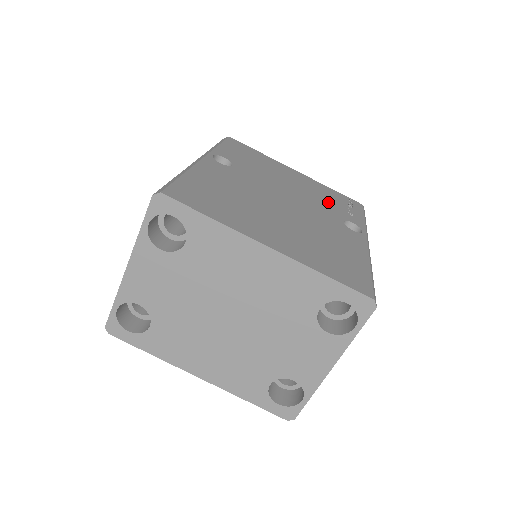
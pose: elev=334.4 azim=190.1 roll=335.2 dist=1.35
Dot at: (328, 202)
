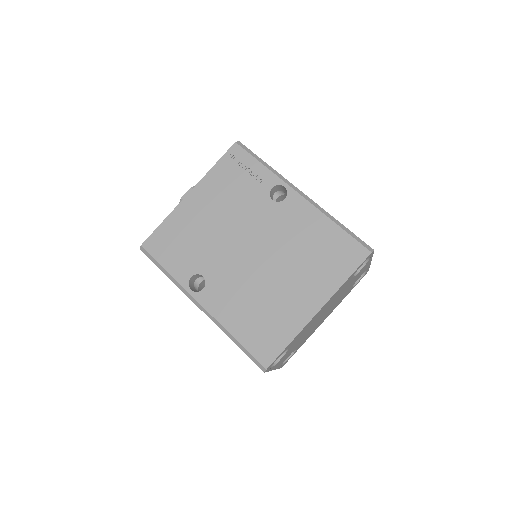
Dot at: (241, 194)
